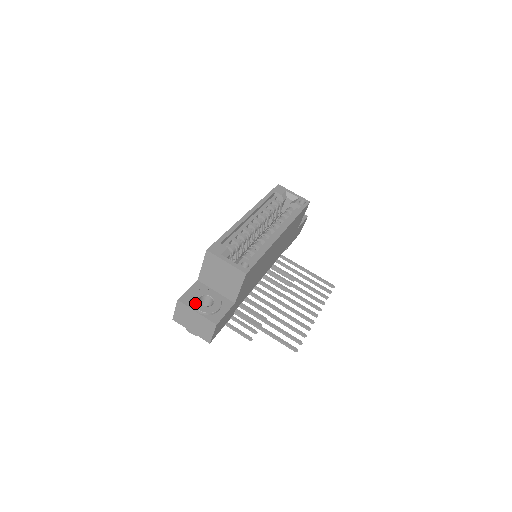
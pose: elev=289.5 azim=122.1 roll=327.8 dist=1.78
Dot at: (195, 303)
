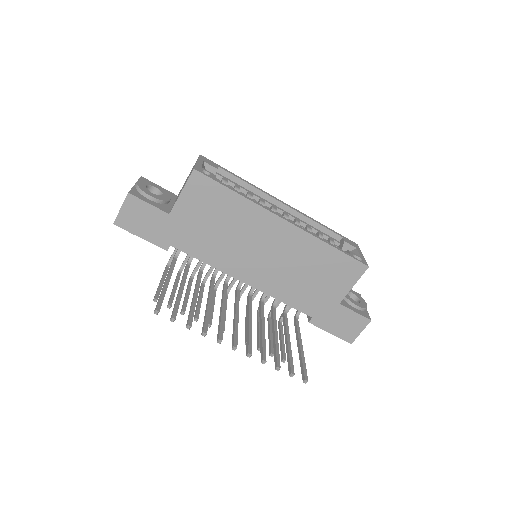
Dot at: (145, 181)
